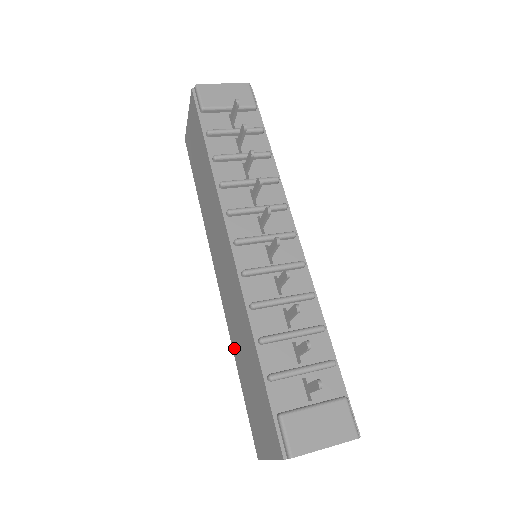
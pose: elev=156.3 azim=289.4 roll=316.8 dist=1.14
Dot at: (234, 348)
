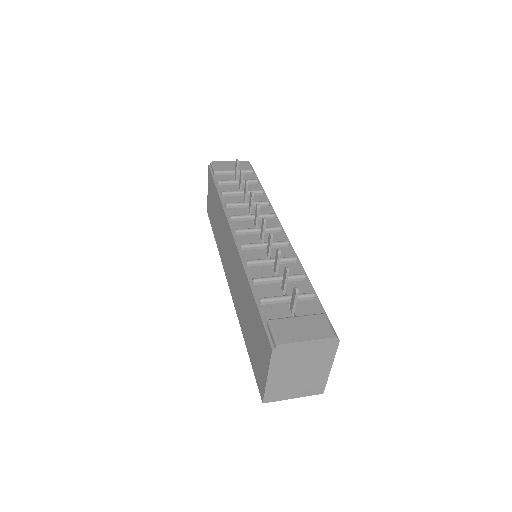
Dot at: (241, 324)
